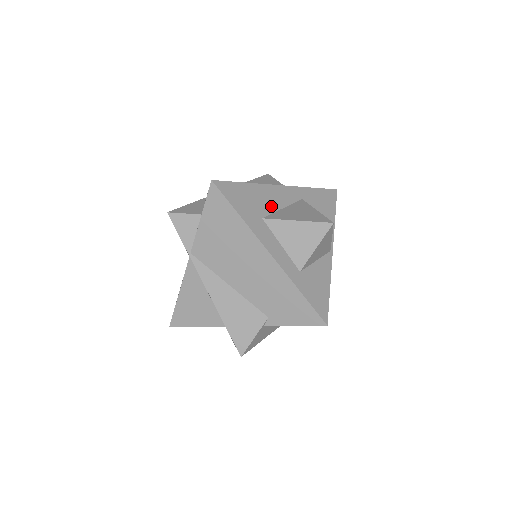
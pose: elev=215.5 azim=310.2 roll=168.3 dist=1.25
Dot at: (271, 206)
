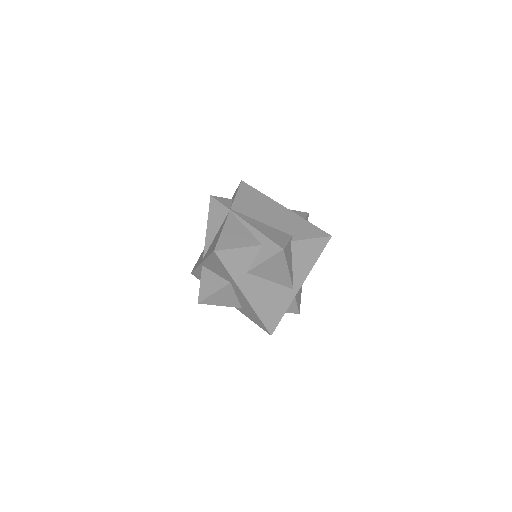
Dot at: occluded
